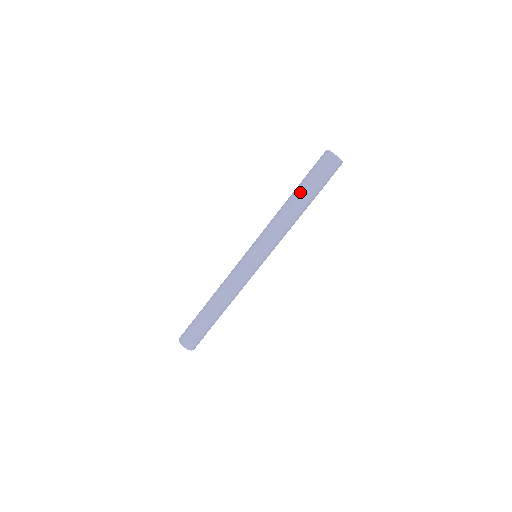
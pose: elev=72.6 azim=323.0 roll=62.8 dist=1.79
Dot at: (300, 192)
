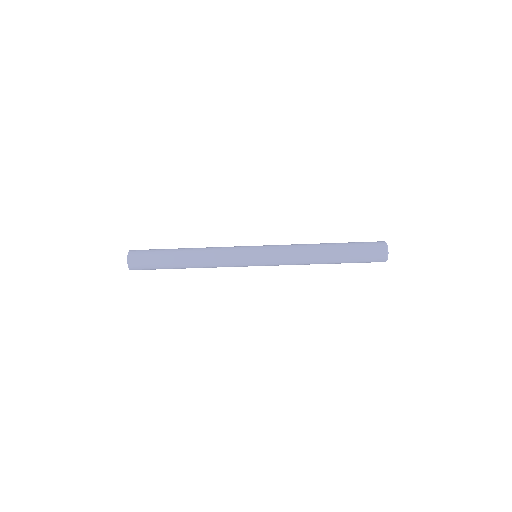
Dot at: (338, 251)
